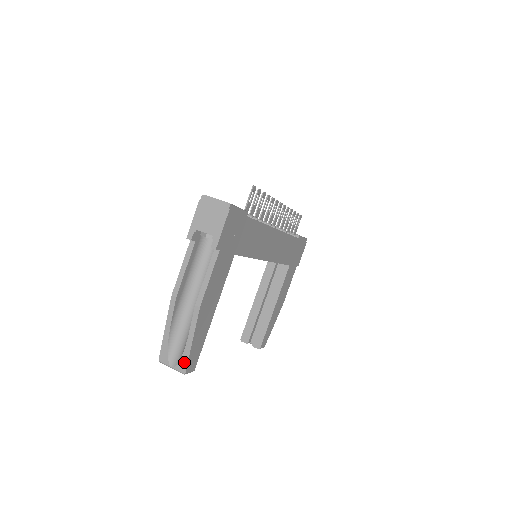
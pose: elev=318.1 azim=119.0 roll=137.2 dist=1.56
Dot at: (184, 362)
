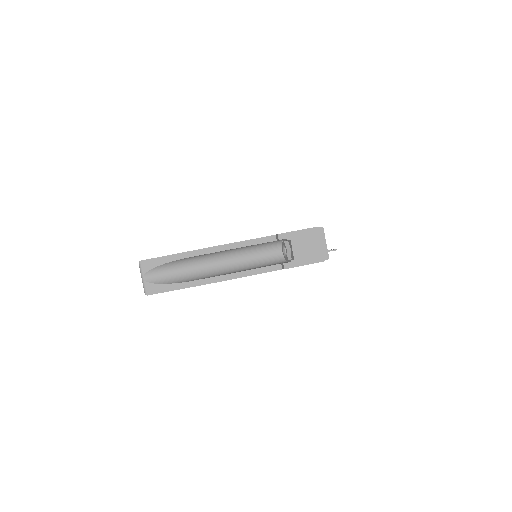
Dot at: (158, 289)
